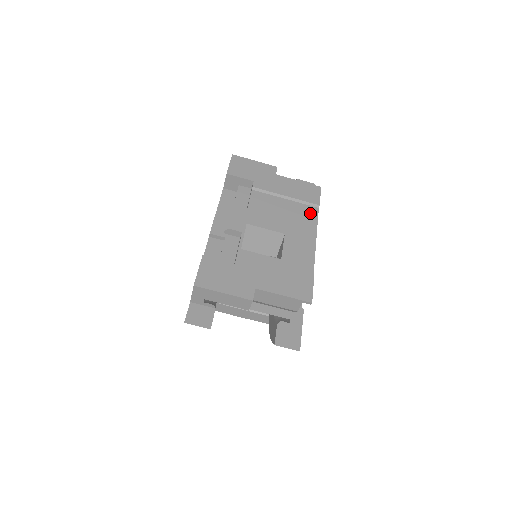
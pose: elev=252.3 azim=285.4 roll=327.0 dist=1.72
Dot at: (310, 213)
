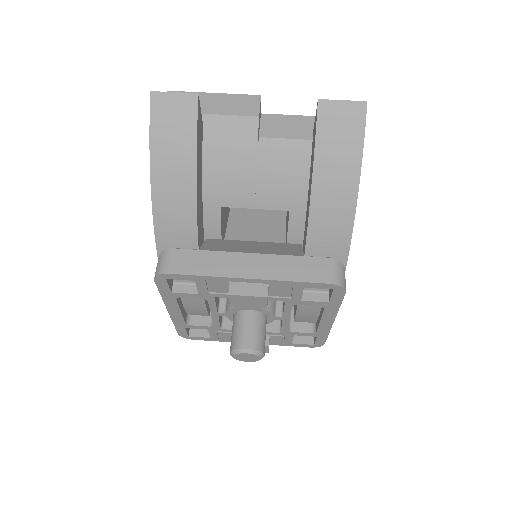
Dot at: occluded
